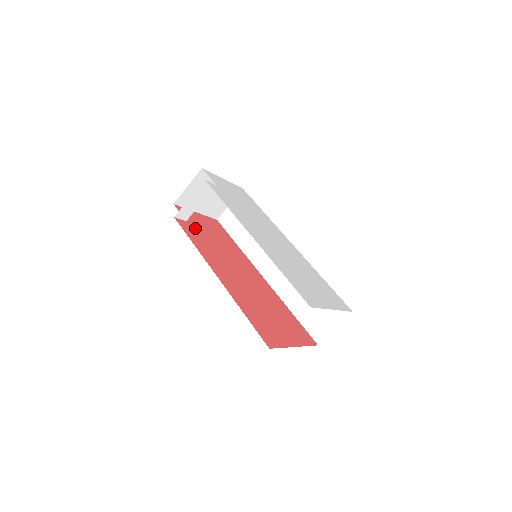
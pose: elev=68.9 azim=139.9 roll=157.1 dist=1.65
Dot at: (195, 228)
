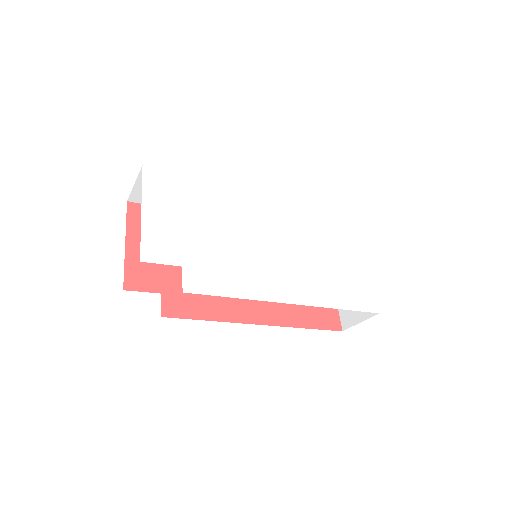
Dot at: (172, 286)
